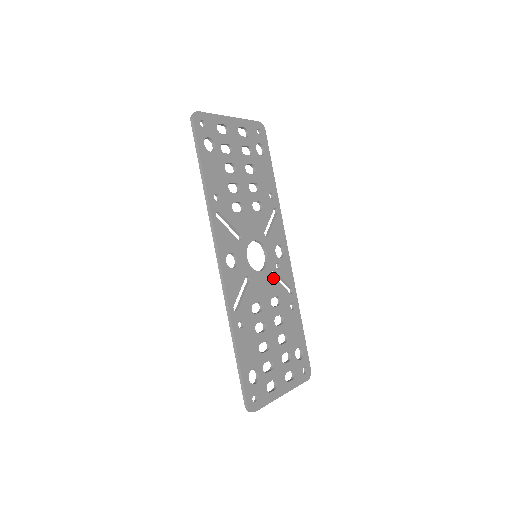
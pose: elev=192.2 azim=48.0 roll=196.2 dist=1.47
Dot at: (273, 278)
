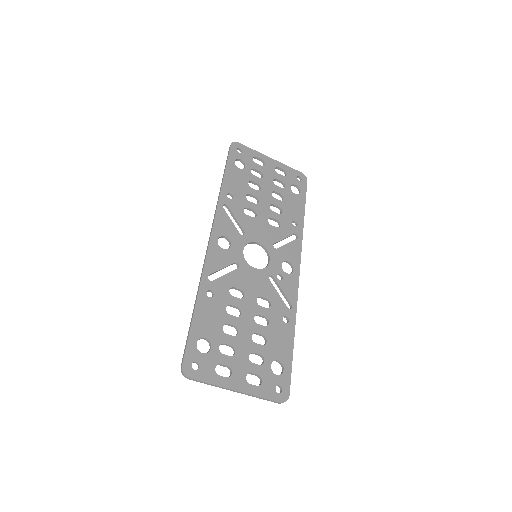
Dot at: (269, 282)
